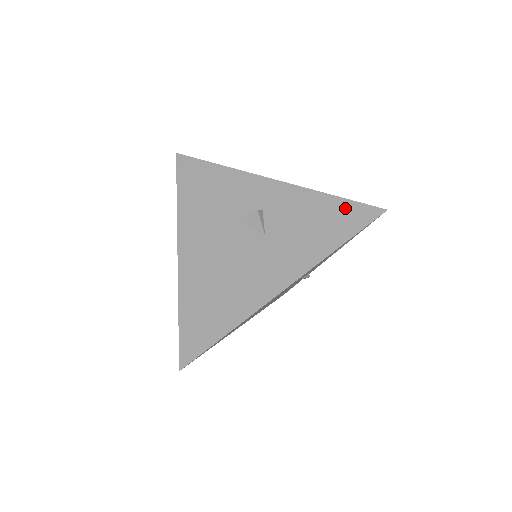
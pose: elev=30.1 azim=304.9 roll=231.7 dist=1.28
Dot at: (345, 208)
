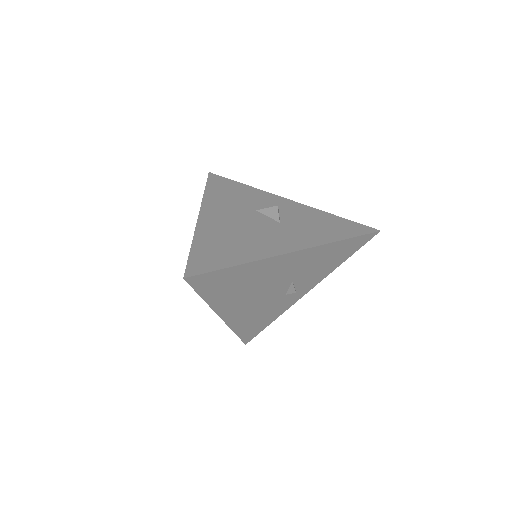
Dot at: (347, 223)
